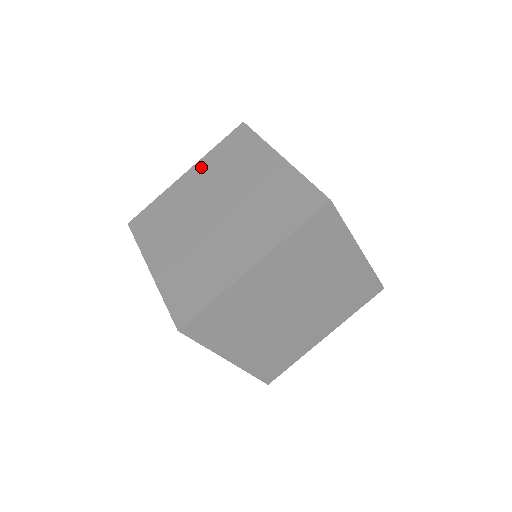
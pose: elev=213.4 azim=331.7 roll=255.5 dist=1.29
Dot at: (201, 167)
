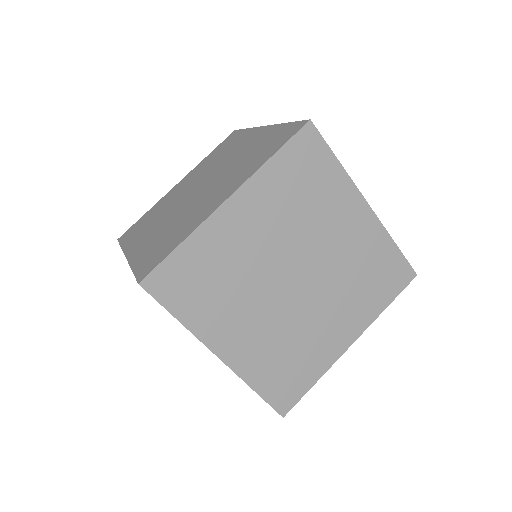
Dot at: (192, 172)
